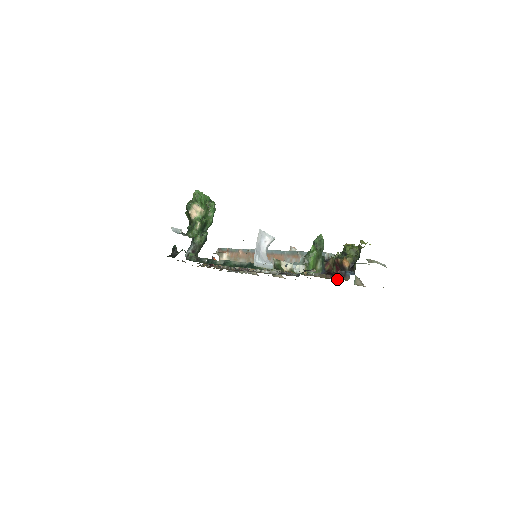
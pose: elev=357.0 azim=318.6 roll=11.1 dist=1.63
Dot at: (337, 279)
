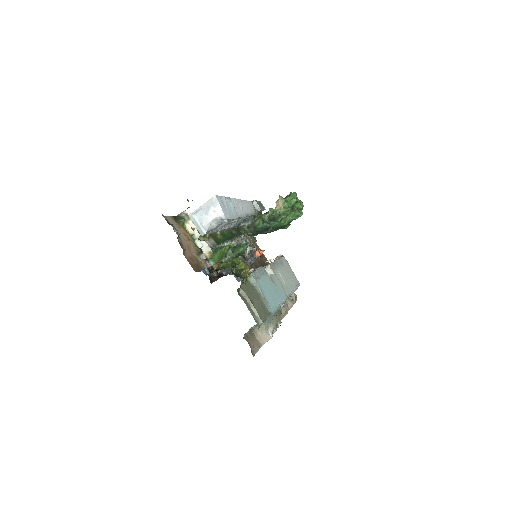
Dot at: occluded
